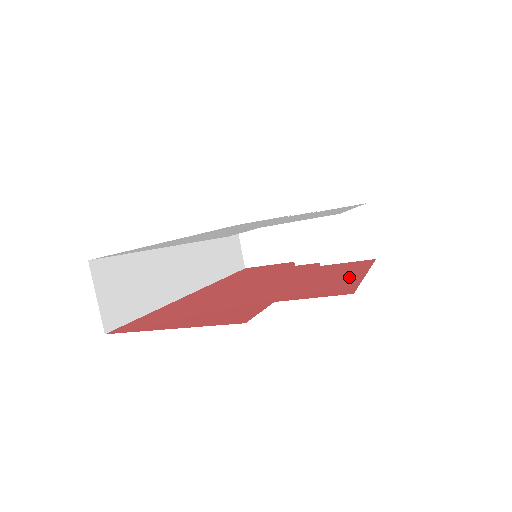
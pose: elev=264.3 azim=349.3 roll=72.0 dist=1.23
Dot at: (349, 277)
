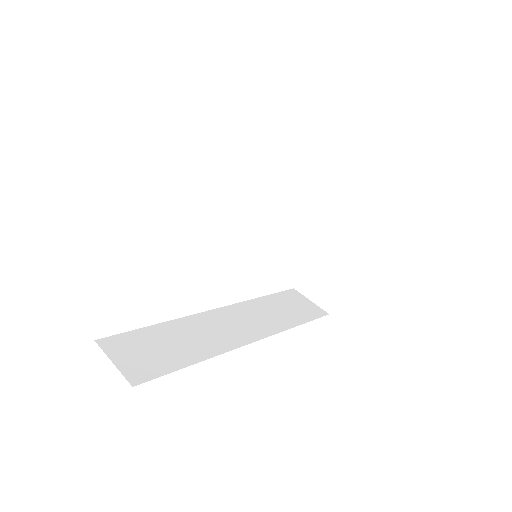
Dot at: occluded
